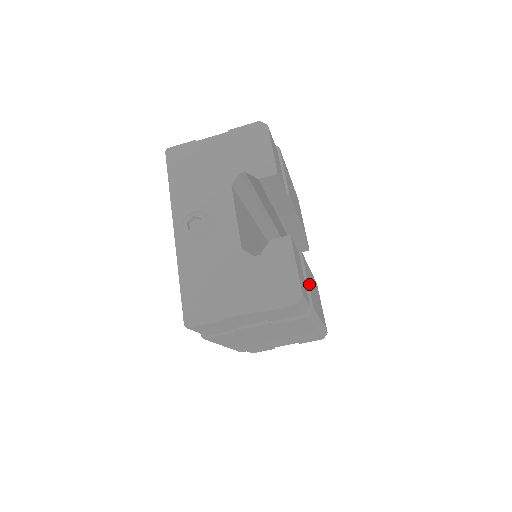
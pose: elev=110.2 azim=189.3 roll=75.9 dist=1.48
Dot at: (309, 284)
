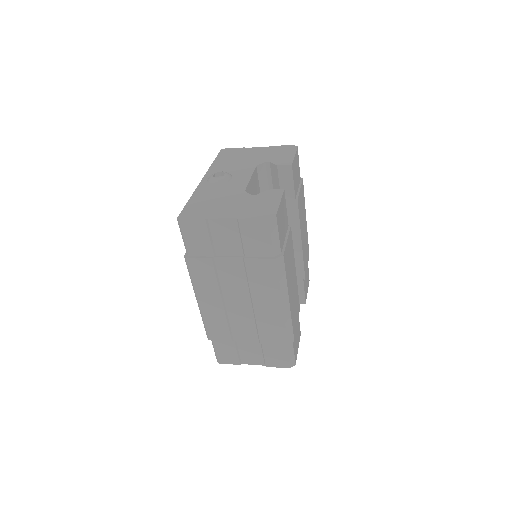
Dot at: (288, 248)
